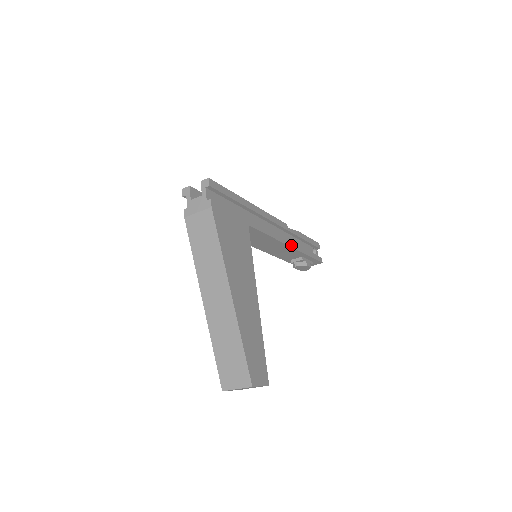
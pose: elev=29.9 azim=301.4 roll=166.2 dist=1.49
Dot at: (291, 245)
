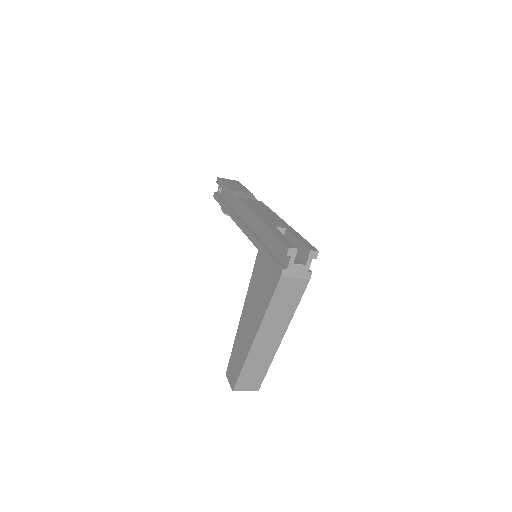
Dot at: occluded
